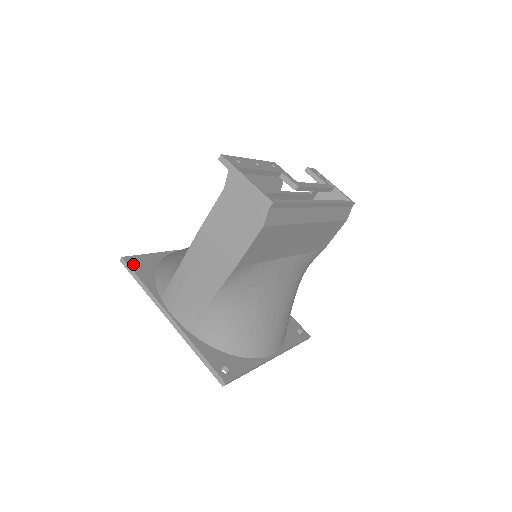
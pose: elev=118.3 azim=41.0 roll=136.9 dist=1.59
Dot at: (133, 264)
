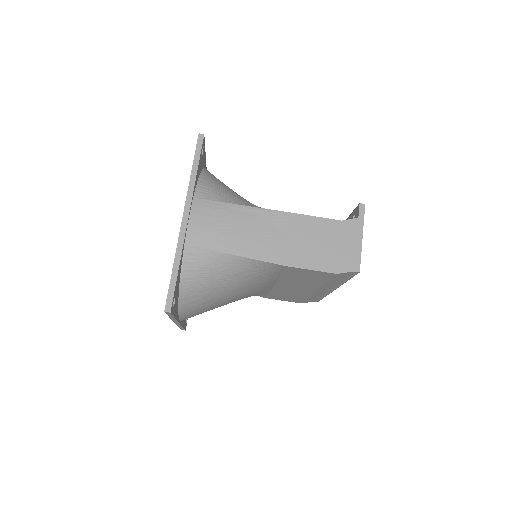
Dot at: occluded
